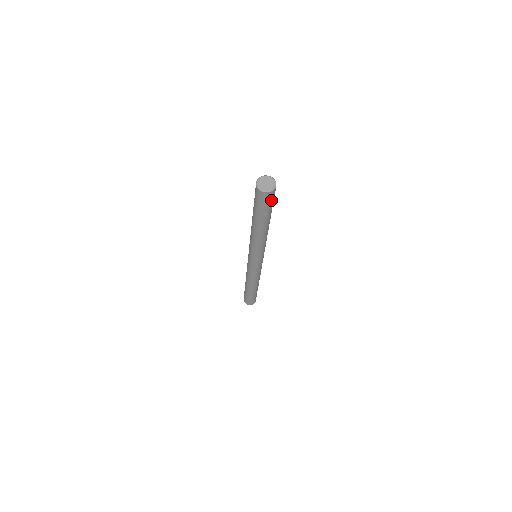
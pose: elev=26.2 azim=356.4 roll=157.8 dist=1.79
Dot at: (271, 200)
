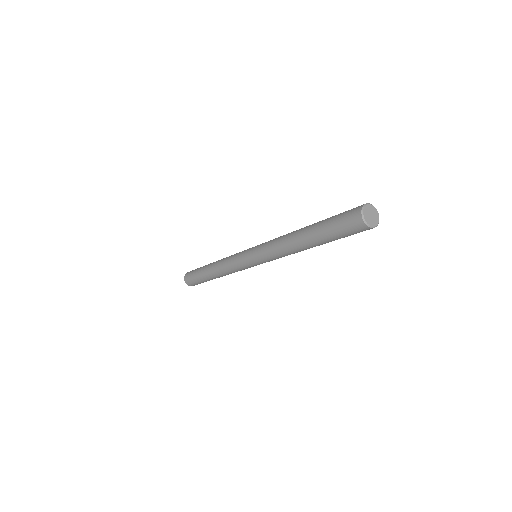
Dot at: occluded
